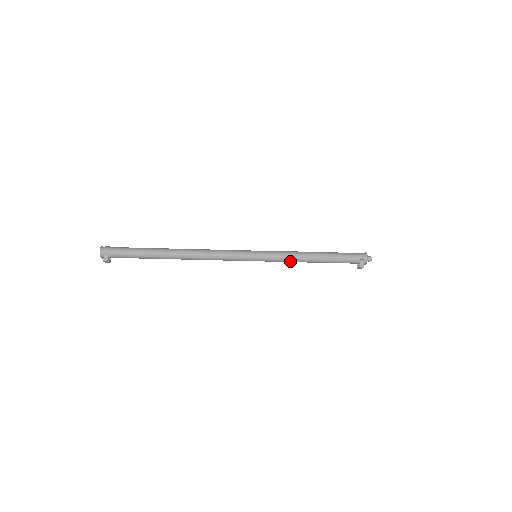
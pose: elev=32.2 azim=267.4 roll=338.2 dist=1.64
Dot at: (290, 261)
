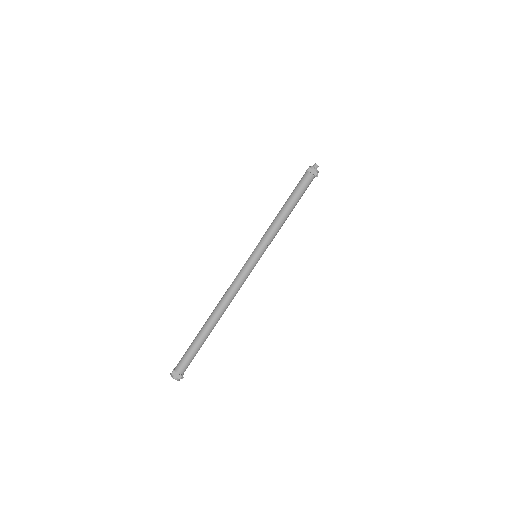
Dot at: (272, 228)
